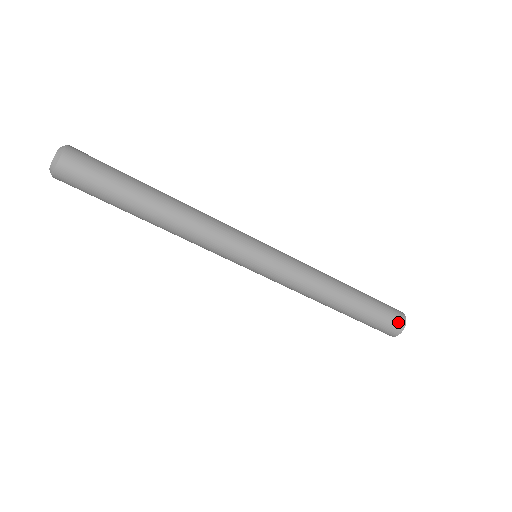
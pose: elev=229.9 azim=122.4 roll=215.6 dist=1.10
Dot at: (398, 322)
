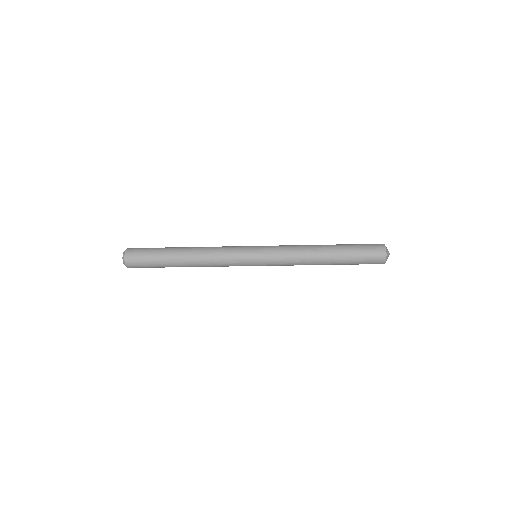
Dot at: (378, 250)
